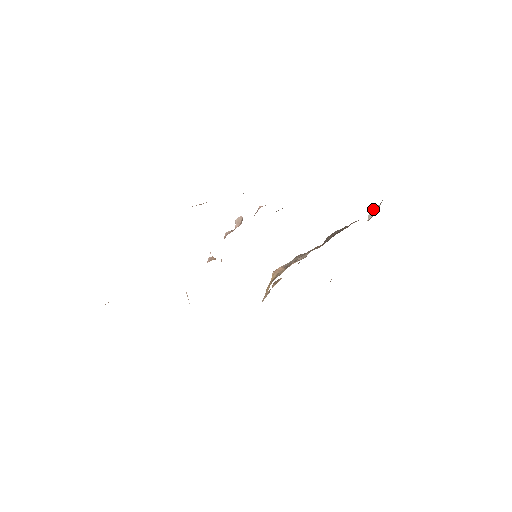
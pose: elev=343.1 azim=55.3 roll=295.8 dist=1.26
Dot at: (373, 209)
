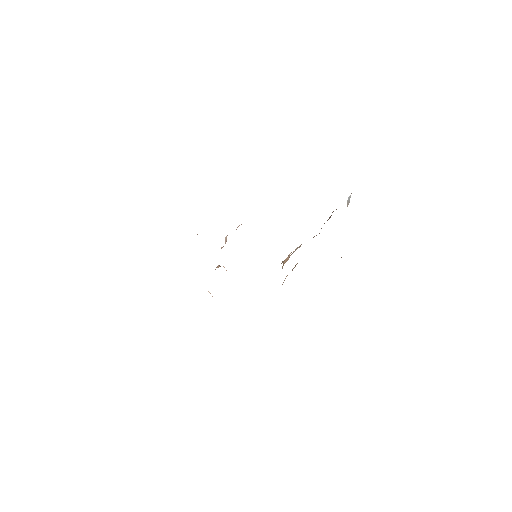
Dot at: (348, 197)
